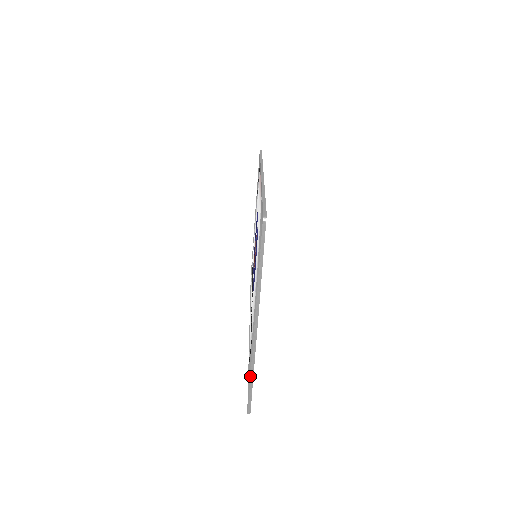
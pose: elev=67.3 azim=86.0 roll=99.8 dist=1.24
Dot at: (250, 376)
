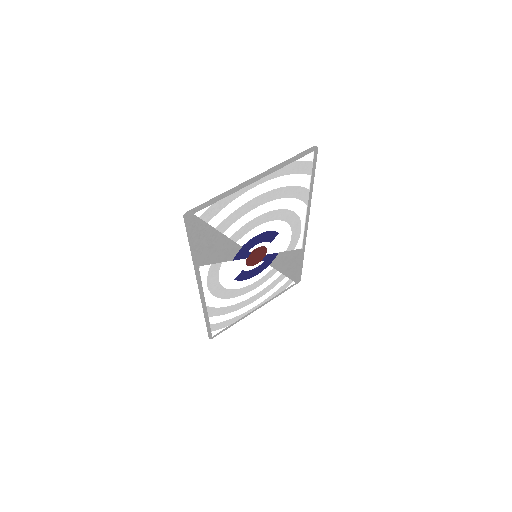
Dot at: (218, 196)
